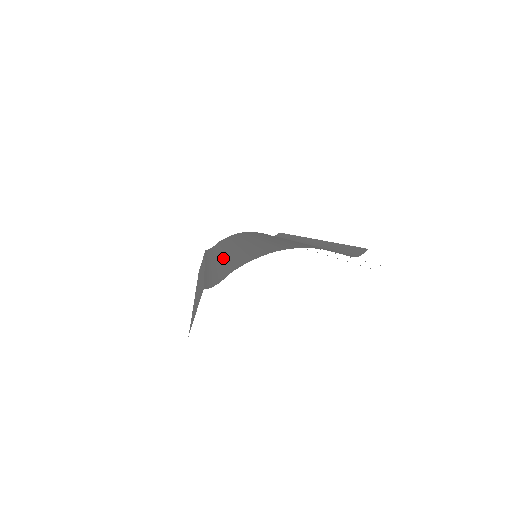
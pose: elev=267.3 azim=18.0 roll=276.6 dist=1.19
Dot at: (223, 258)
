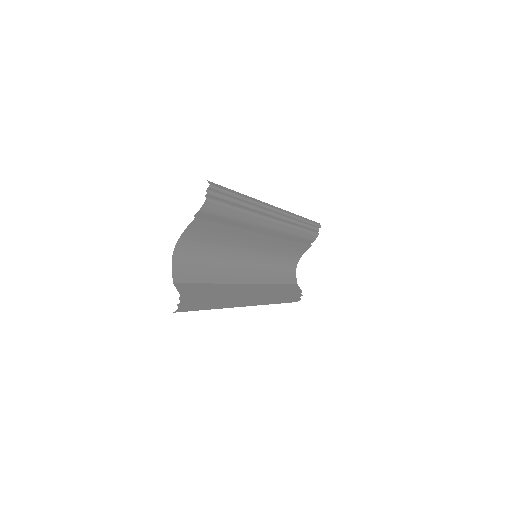
Dot at: occluded
